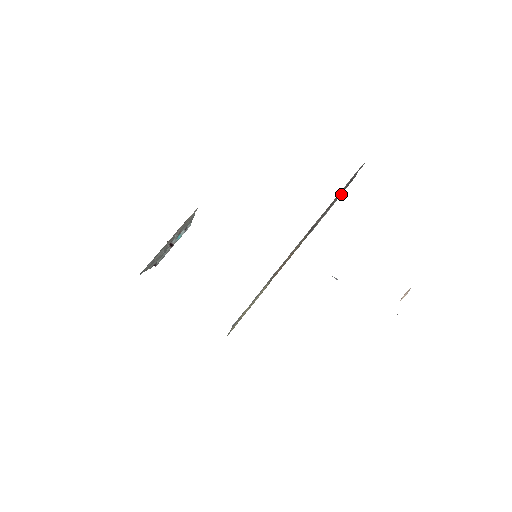
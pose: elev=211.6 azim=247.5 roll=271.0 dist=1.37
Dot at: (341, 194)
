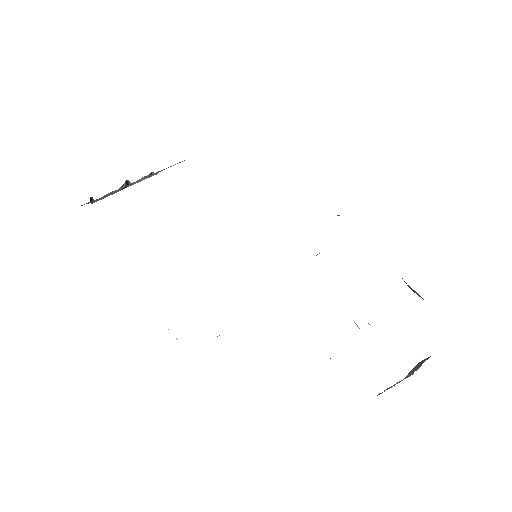
Dot at: occluded
